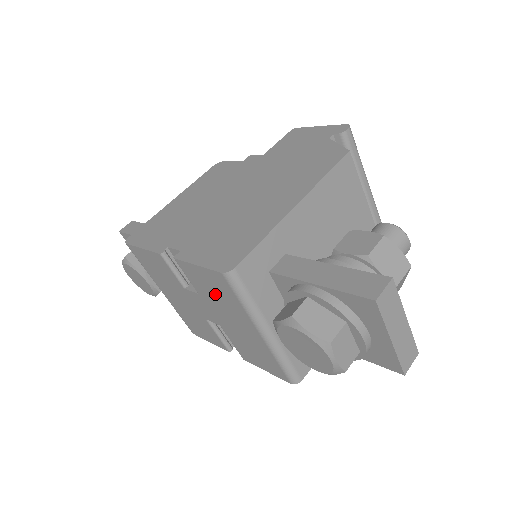
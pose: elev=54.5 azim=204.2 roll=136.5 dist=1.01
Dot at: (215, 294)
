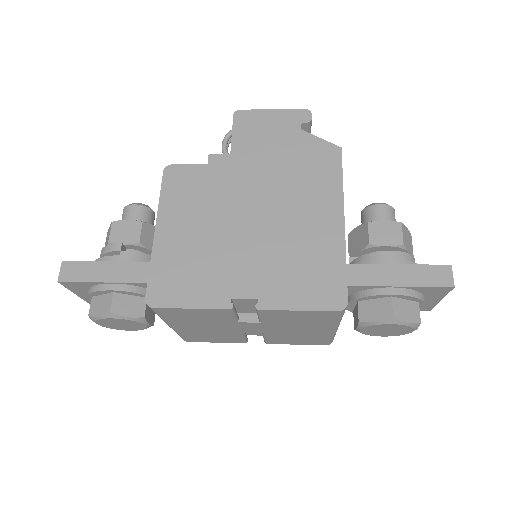
Dot at: (298, 321)
